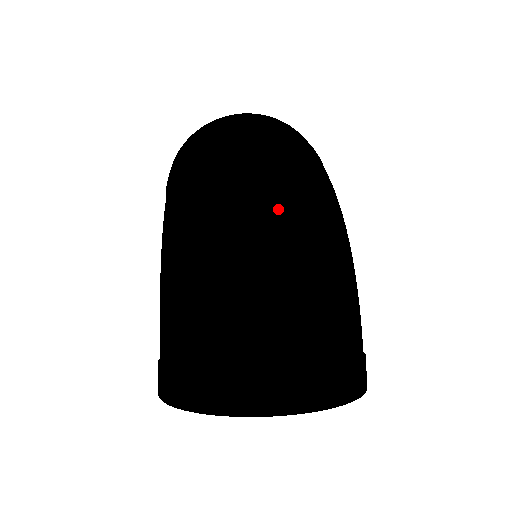
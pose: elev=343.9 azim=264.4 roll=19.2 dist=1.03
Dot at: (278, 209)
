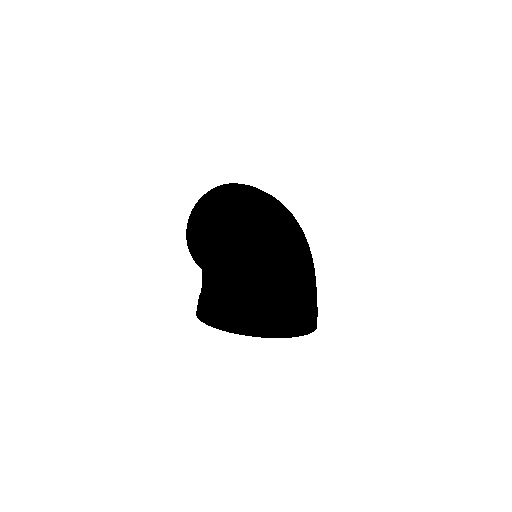
Dot at: (294, 225)
